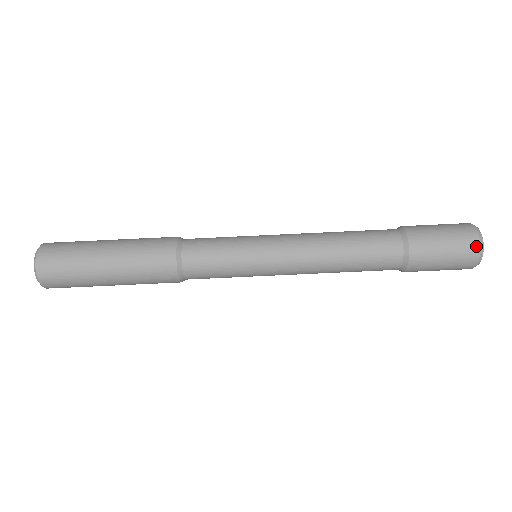
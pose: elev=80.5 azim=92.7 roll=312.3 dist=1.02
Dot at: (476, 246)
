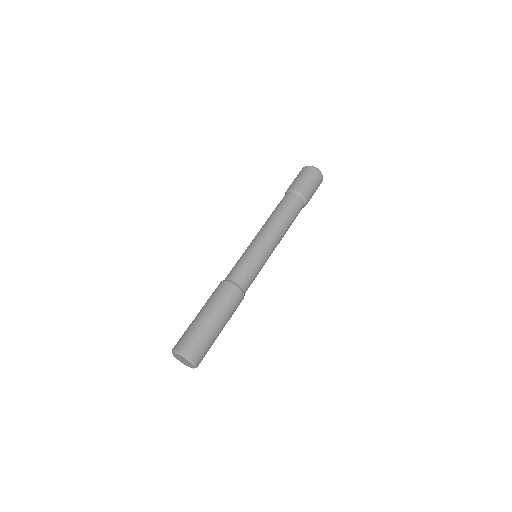
Dot at: (319, 174)
